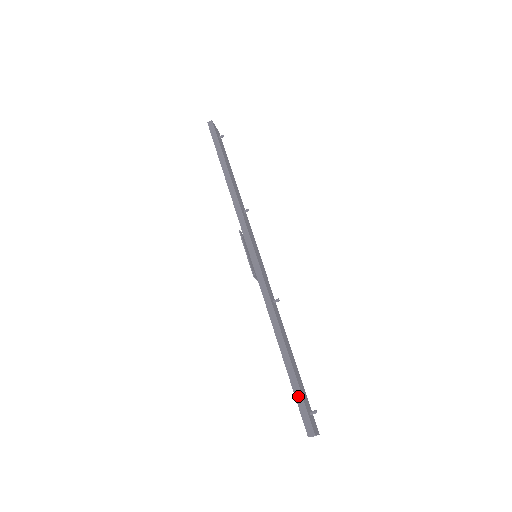
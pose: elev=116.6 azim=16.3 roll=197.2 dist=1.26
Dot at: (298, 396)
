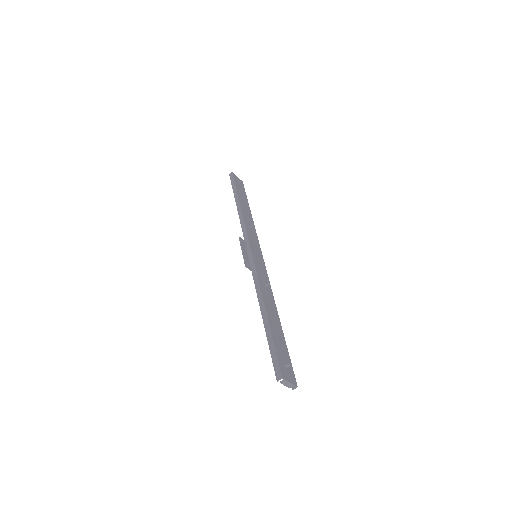
Dot at: (272, 350)
